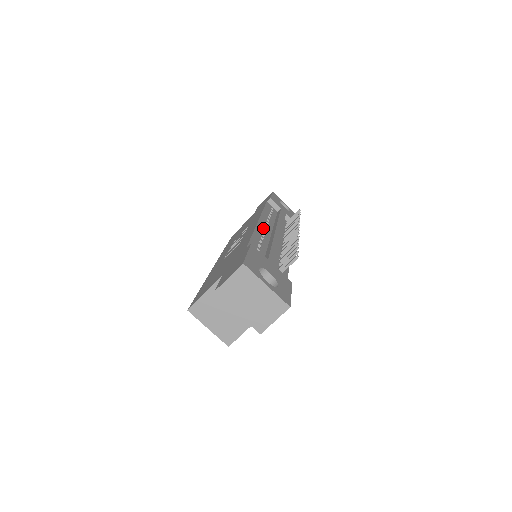
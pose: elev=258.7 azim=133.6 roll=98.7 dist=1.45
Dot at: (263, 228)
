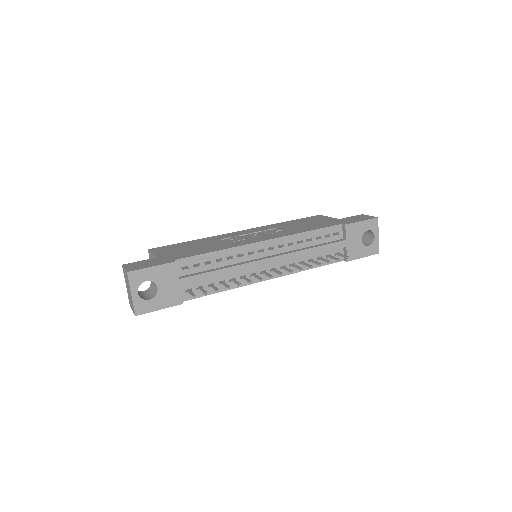
Dot at: (257, 249)
